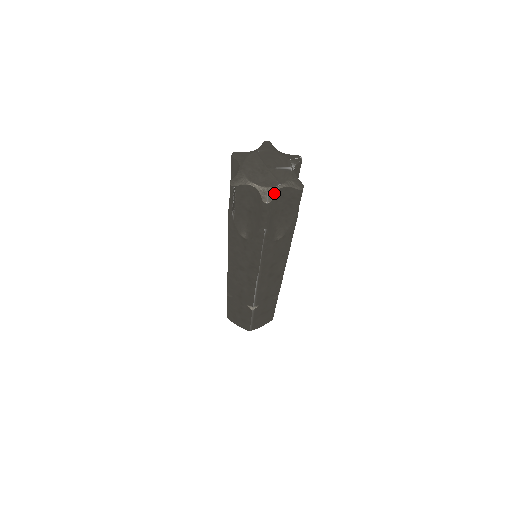
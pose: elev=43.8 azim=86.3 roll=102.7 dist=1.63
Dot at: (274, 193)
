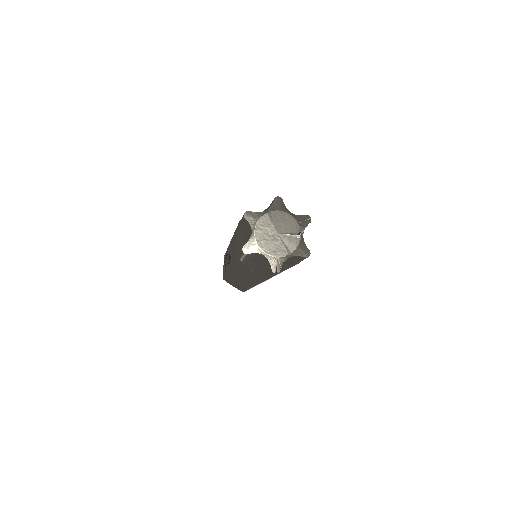
Dot at: occluded
